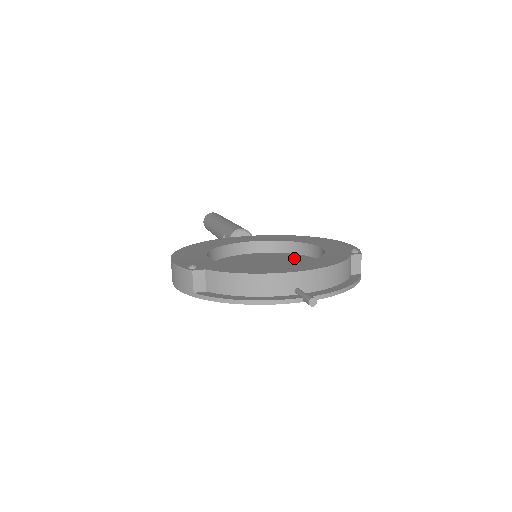
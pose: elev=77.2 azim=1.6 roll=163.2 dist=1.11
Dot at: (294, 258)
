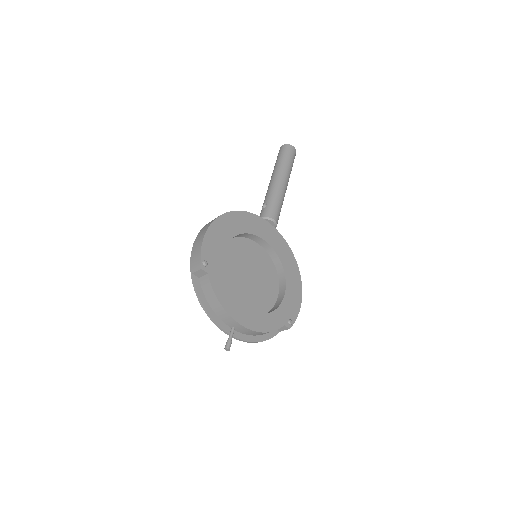
Dot at: (270, 279)
